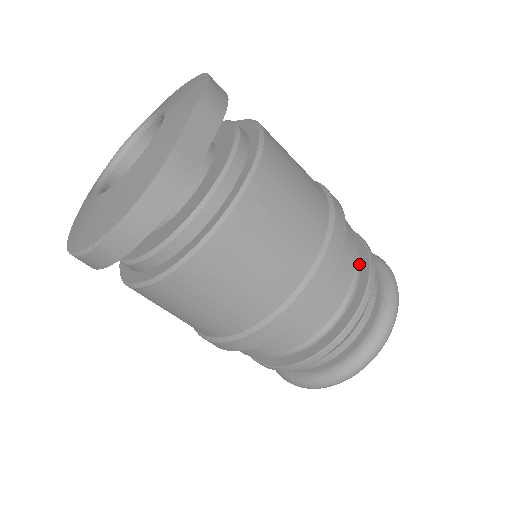
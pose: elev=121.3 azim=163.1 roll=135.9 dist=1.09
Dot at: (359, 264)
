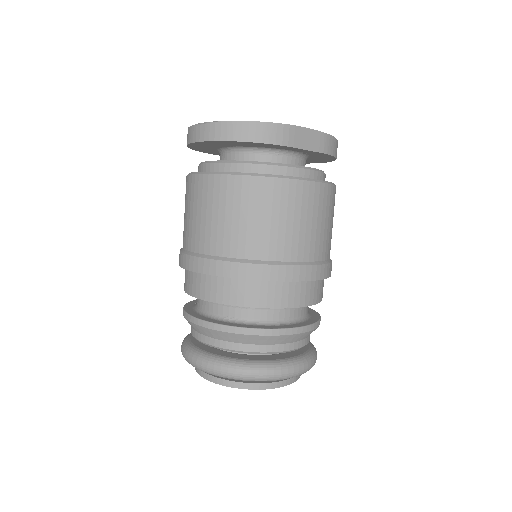
Dot at: (303, 321)
